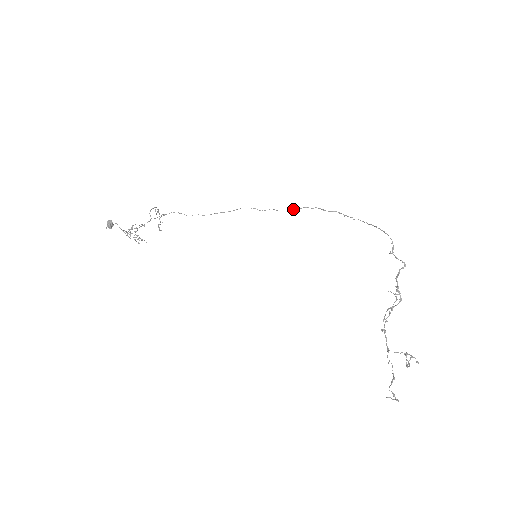
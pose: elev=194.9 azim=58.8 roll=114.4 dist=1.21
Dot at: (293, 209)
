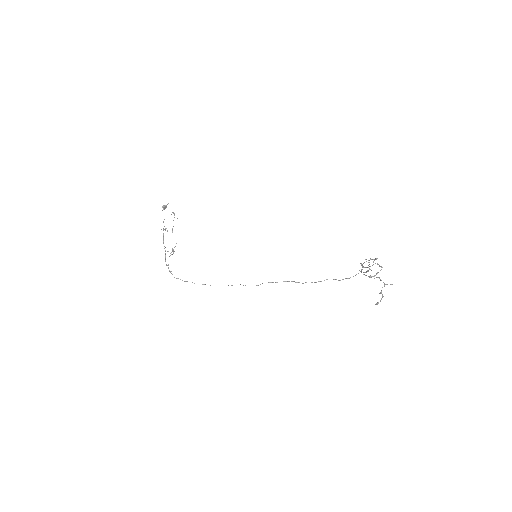
Dot at: occluded
